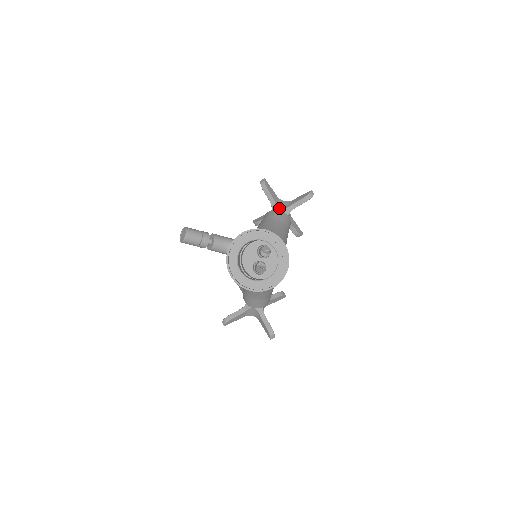
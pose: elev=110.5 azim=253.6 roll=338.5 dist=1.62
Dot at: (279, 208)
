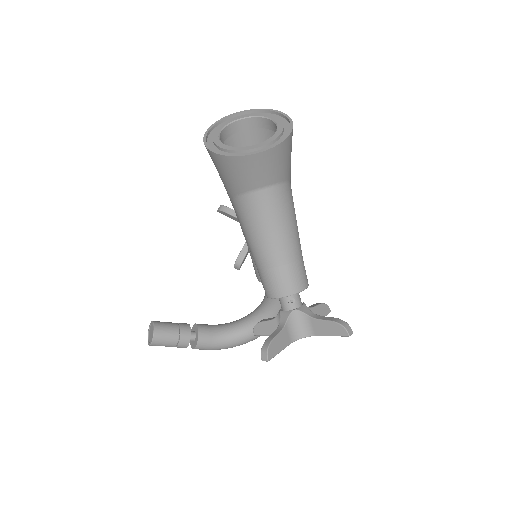
Dot at: occluded
